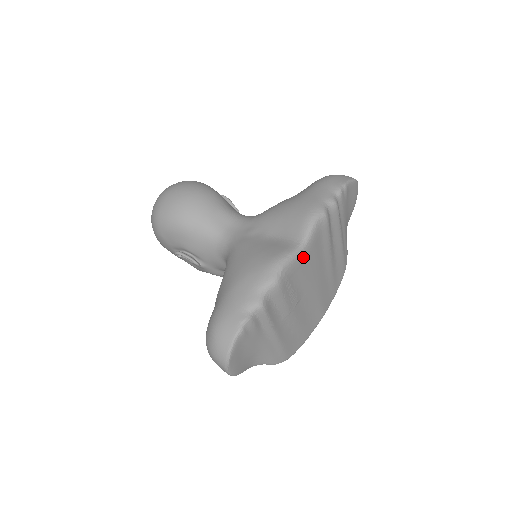
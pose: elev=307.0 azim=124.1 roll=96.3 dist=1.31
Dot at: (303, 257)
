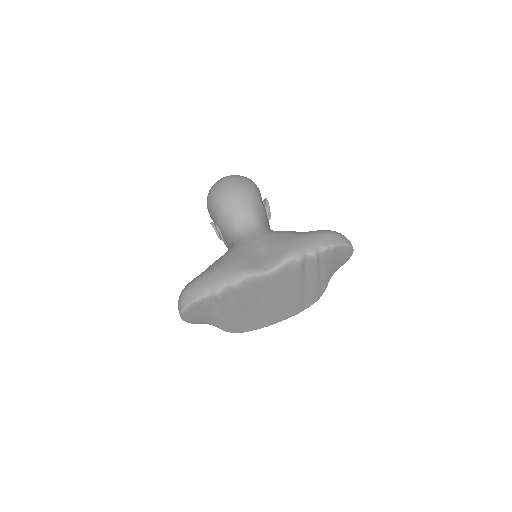
Dot at: (267, 279)
